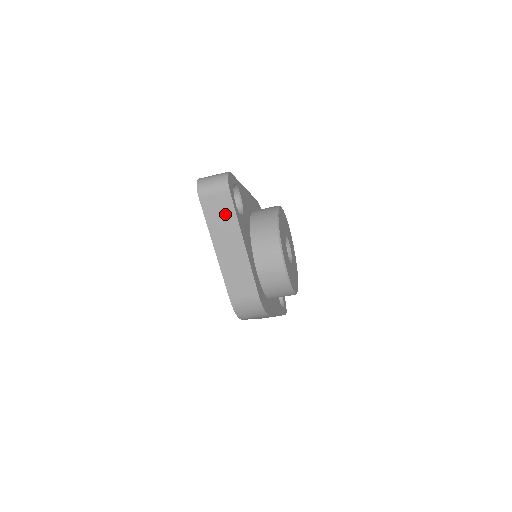
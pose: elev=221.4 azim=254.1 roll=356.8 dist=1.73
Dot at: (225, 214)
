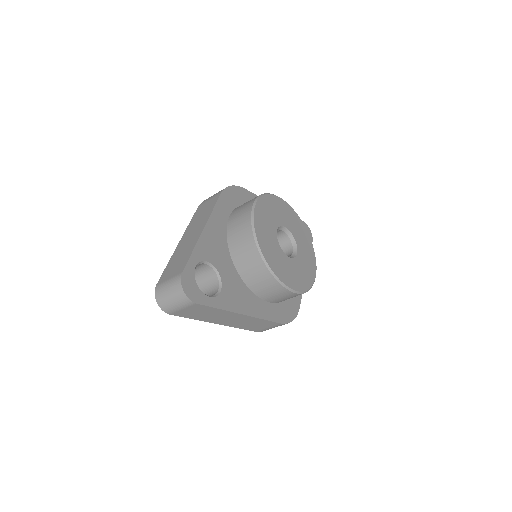
Dot at: (206, 312)
